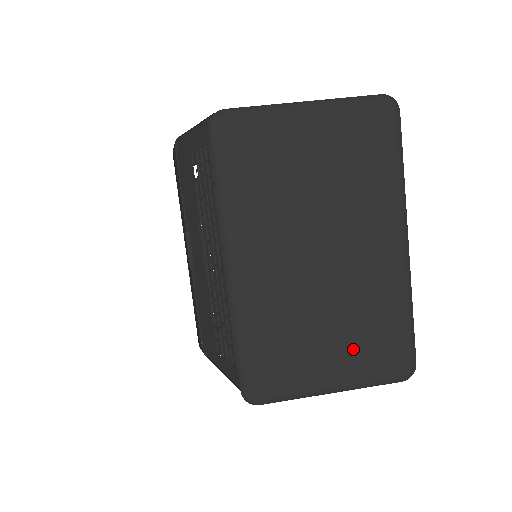
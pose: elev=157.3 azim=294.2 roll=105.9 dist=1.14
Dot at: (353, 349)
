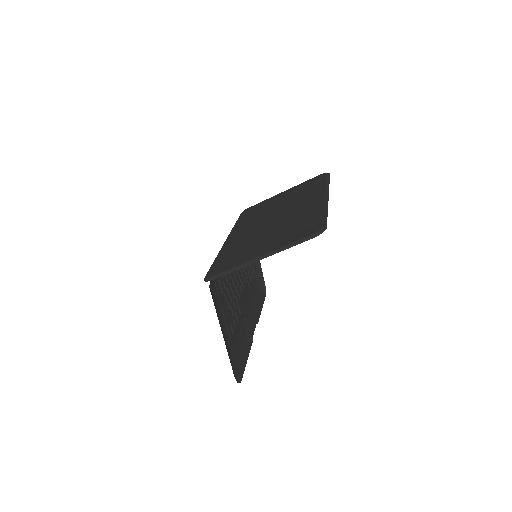
Dot at: (280, 237)
